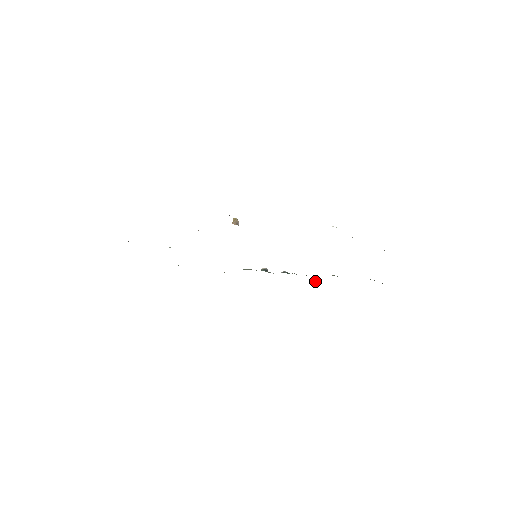
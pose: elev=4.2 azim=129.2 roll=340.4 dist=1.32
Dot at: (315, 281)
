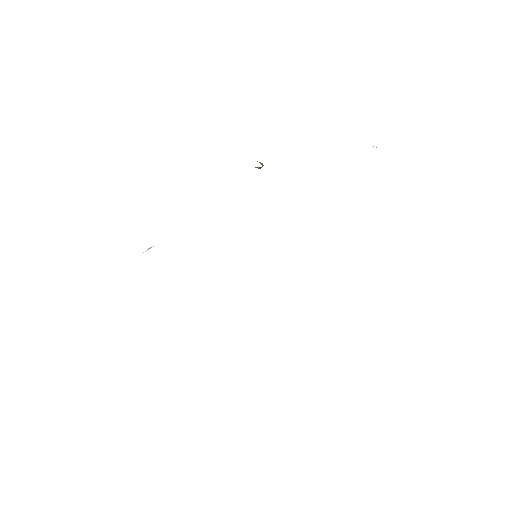
Dot at: occluded
